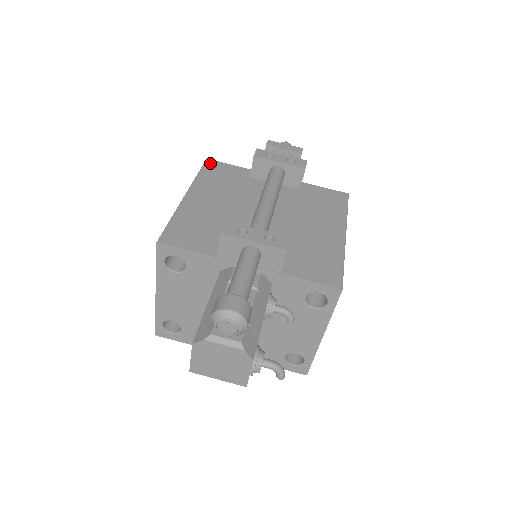
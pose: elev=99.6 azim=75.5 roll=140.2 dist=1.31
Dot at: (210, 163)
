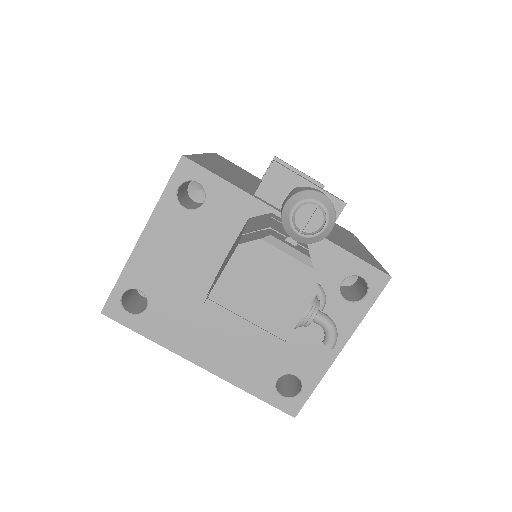
Dot at: (219, 155)
